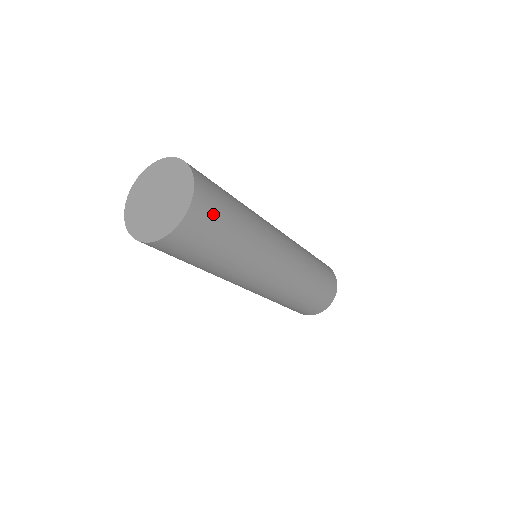
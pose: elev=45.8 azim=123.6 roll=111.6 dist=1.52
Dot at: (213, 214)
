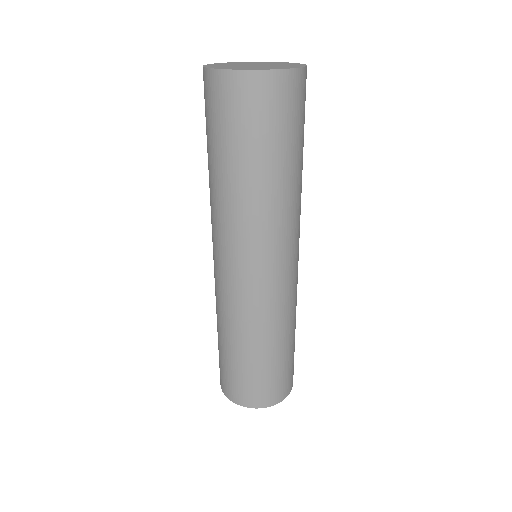
Dot at: (300, 110)
